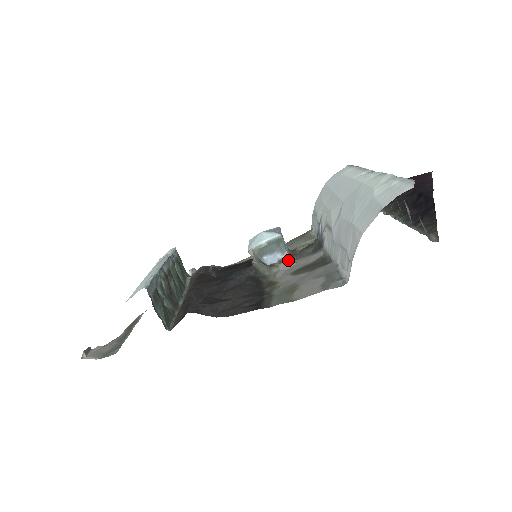
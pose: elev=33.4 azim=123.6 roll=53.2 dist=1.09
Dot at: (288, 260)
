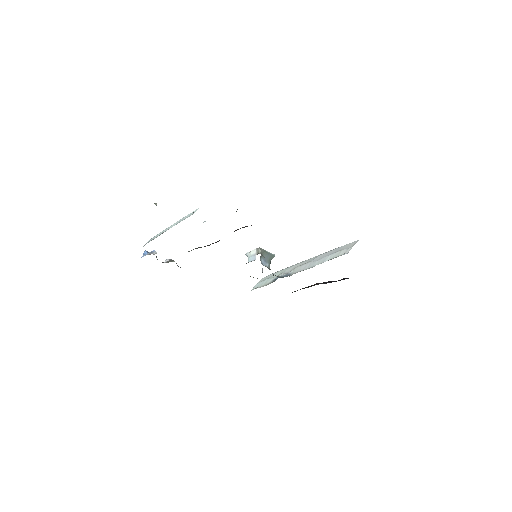
Dot at: occluded
